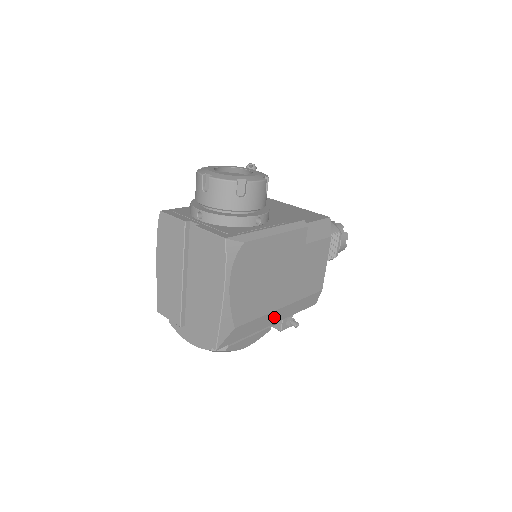
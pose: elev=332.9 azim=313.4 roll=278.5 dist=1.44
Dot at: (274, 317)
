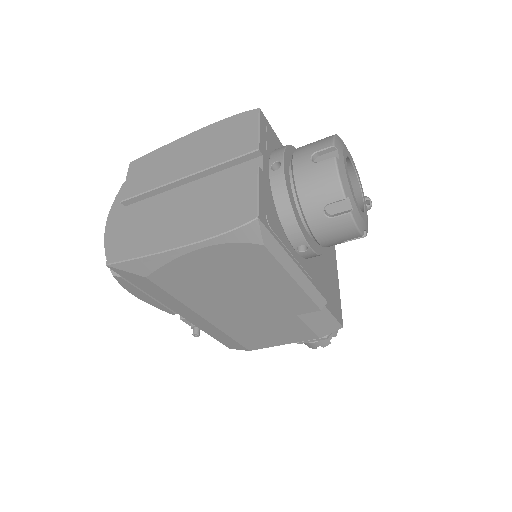
Dot at: (188, 314)
